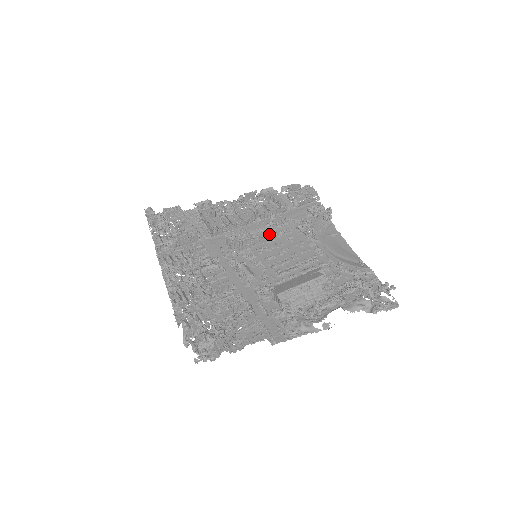
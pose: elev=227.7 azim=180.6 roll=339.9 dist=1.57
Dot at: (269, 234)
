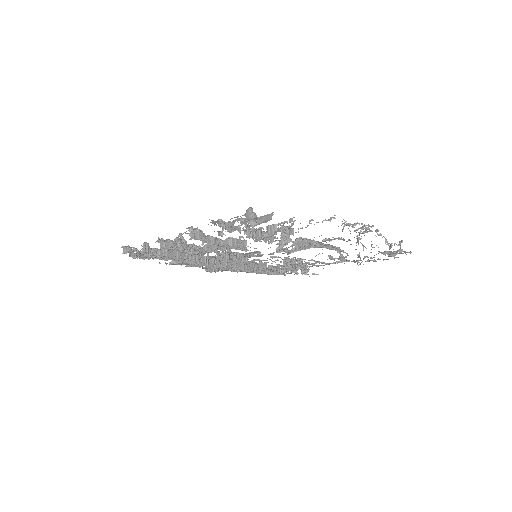
Dot at: occluded
